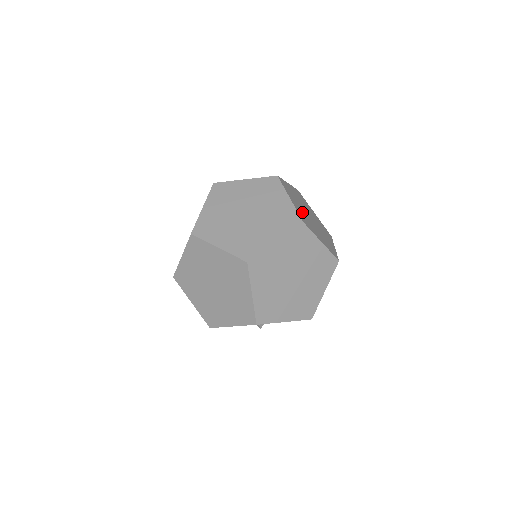
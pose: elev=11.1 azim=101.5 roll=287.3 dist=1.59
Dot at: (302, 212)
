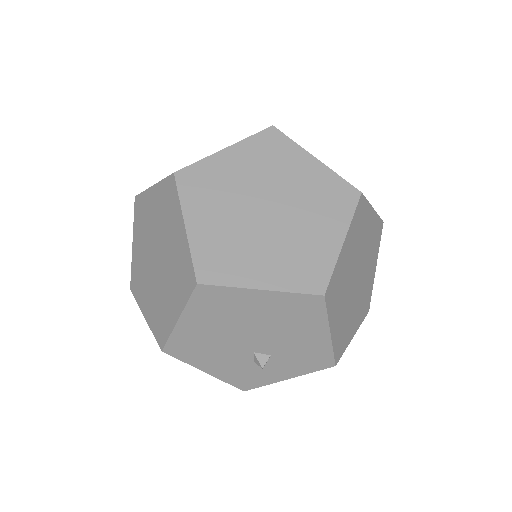
Dot at: occluded
